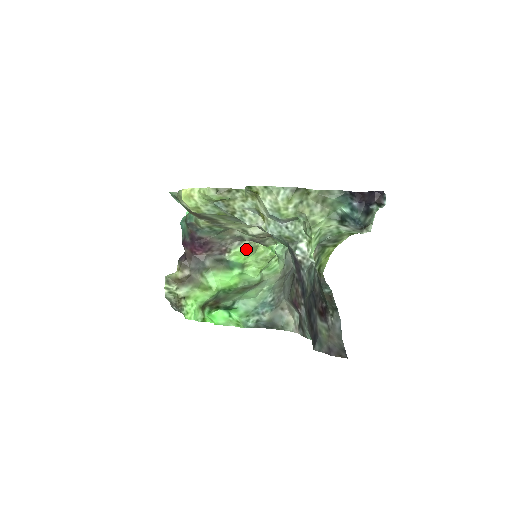
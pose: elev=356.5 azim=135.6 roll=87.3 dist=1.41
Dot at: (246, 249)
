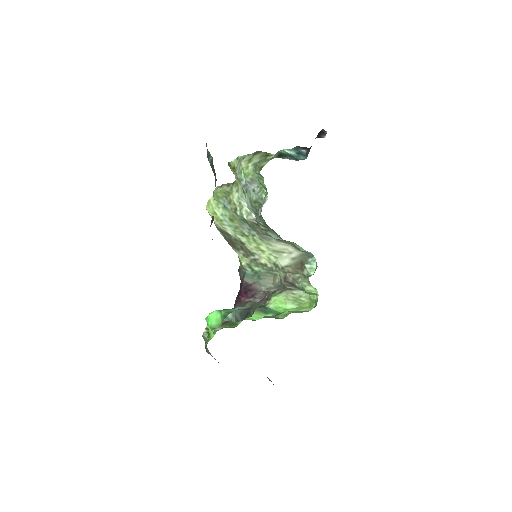
Dot at: (285, 296)
